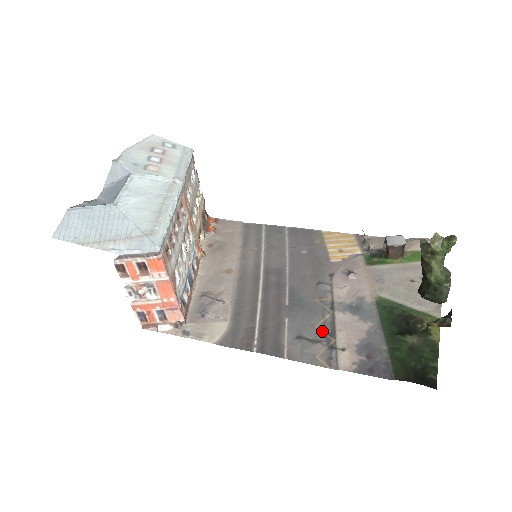
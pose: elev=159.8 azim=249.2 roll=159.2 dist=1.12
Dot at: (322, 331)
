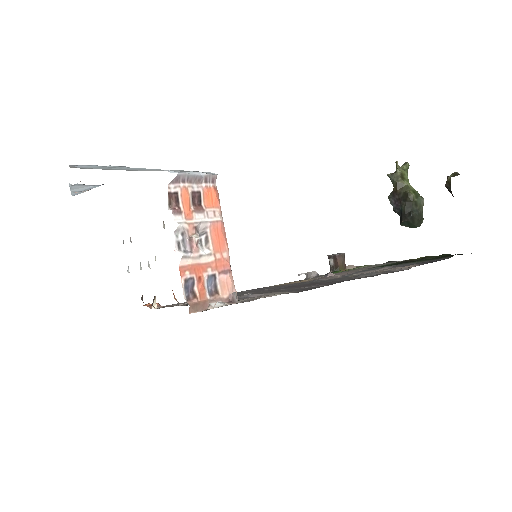
Dot at: occluded
